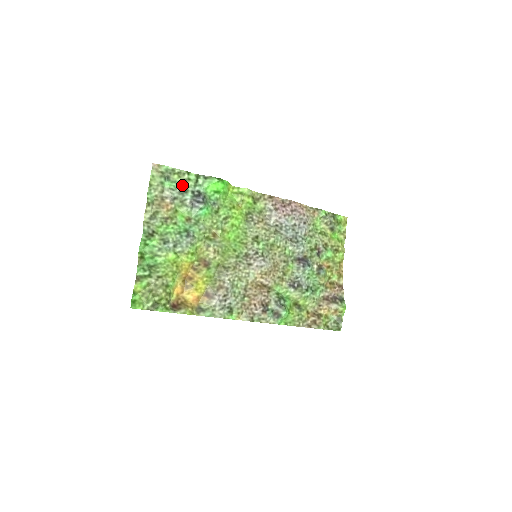
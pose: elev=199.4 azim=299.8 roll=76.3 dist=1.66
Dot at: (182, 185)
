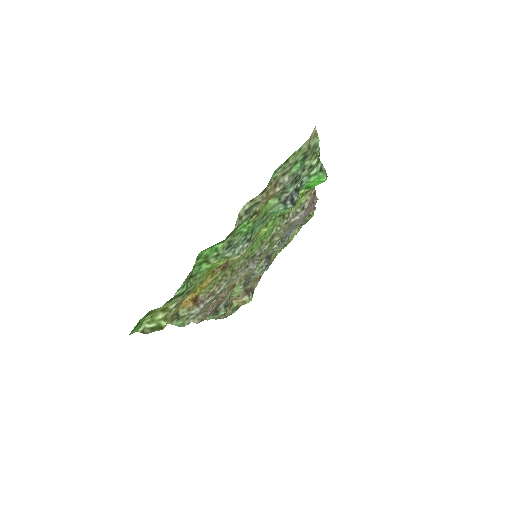
Dot at: (302, 171)
